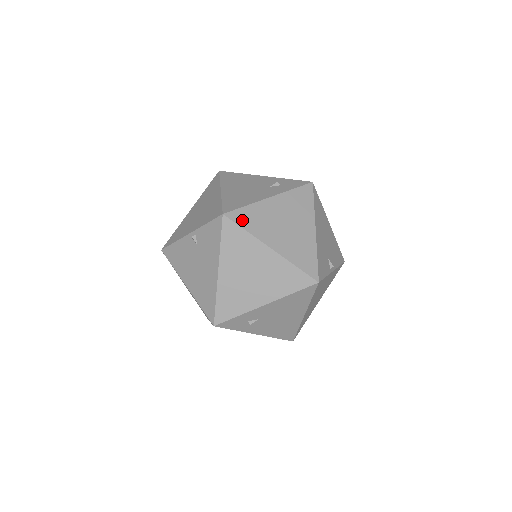
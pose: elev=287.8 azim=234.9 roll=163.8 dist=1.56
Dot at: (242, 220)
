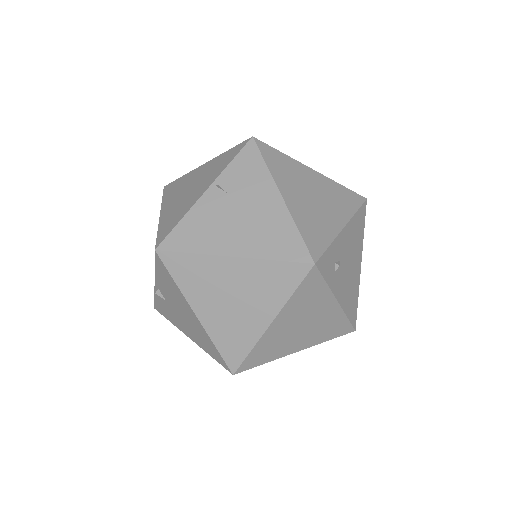
Dot at: occluded
